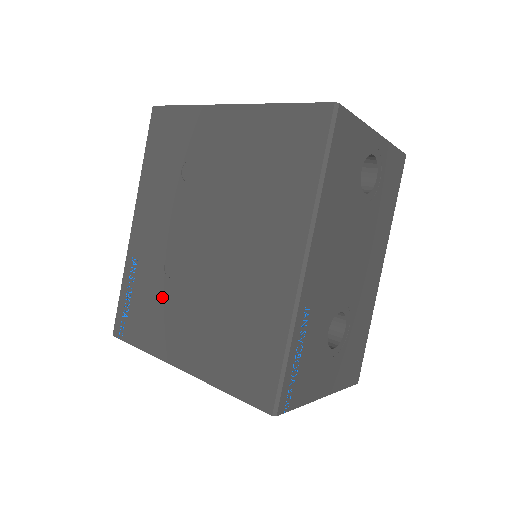
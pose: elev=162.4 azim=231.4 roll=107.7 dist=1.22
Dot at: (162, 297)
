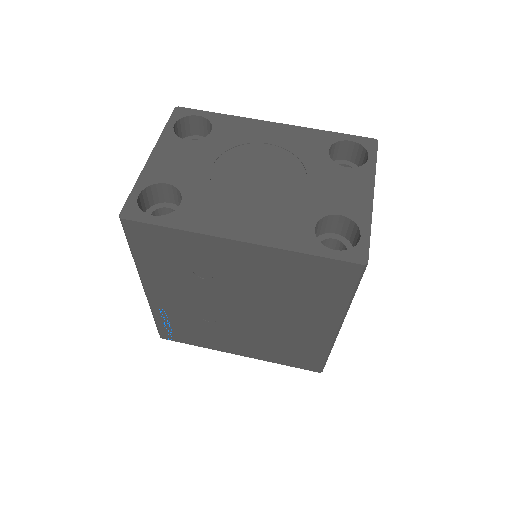
Dot at: (206, 329)
